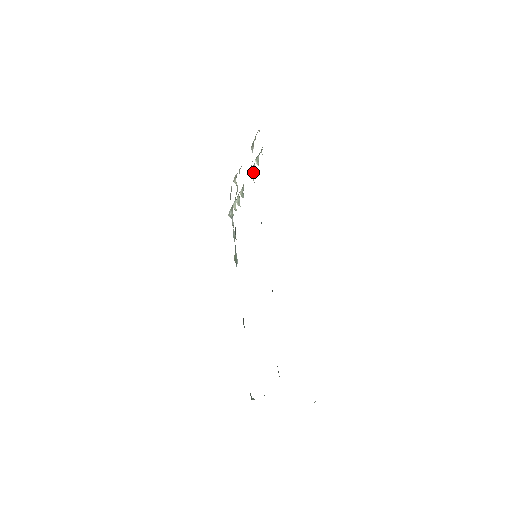
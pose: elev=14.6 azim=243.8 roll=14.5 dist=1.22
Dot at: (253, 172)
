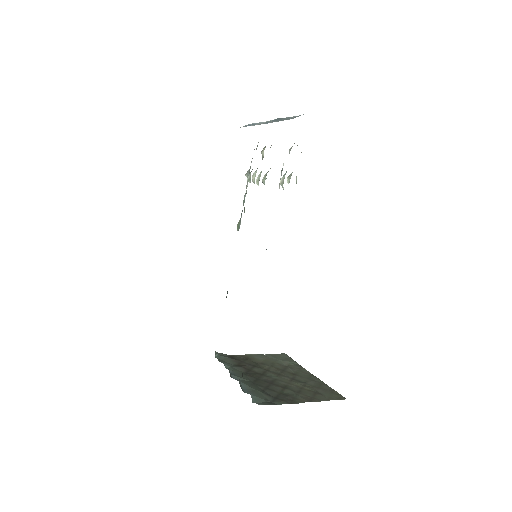
Dot at: (281, 182)
